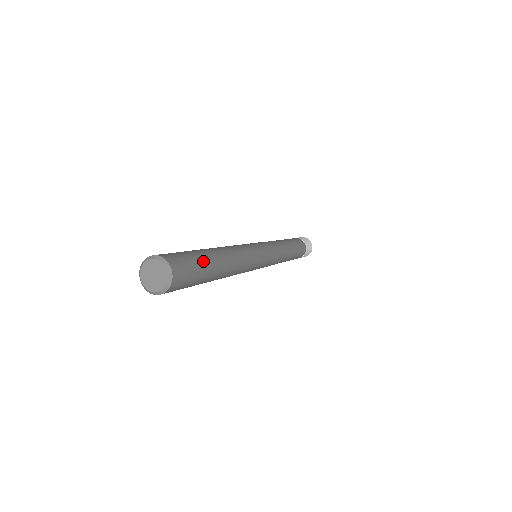
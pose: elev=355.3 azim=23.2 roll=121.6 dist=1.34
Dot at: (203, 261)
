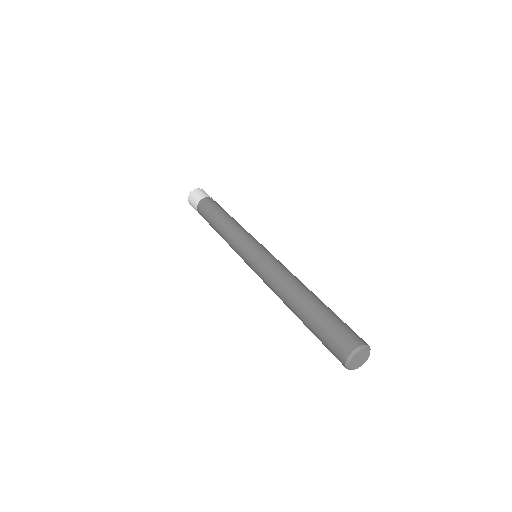
Dot at: occluded
